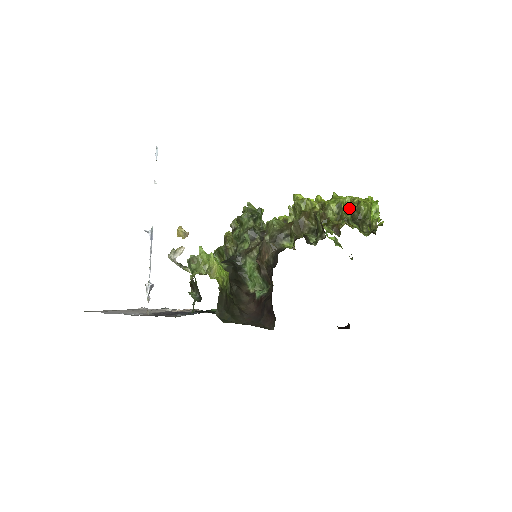
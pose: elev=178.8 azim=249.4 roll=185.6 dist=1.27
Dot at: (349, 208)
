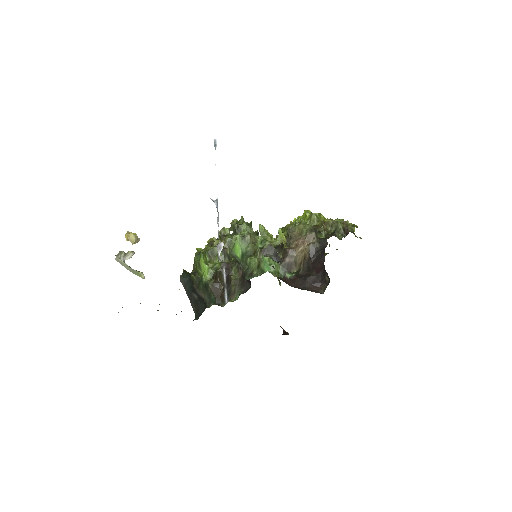
Dot at: occluded
